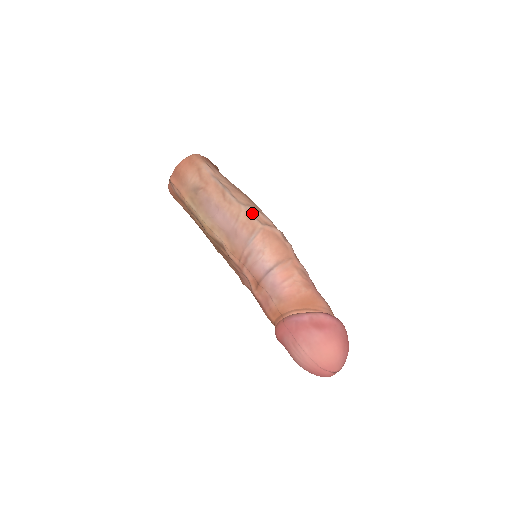
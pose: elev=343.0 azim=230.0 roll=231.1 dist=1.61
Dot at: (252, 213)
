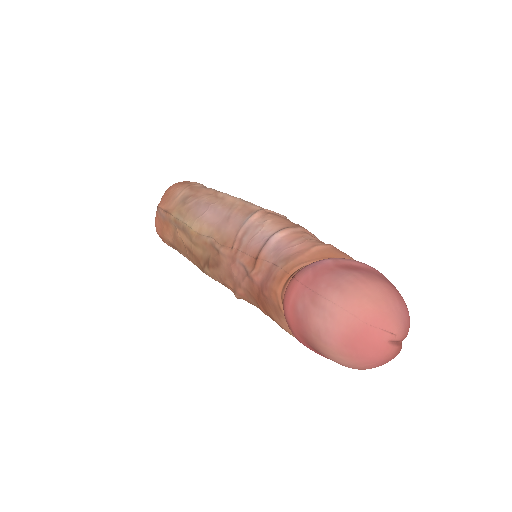
Dot at: (249, 203)
